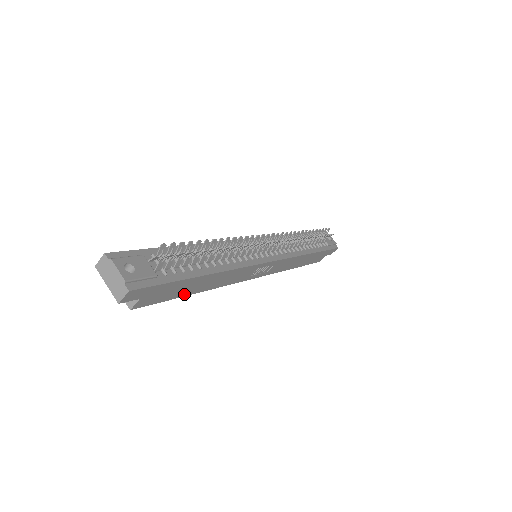
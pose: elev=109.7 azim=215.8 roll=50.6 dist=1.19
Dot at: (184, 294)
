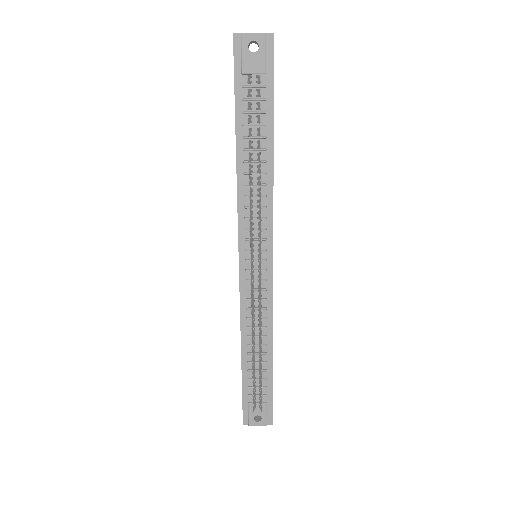
Dot at: occluded
